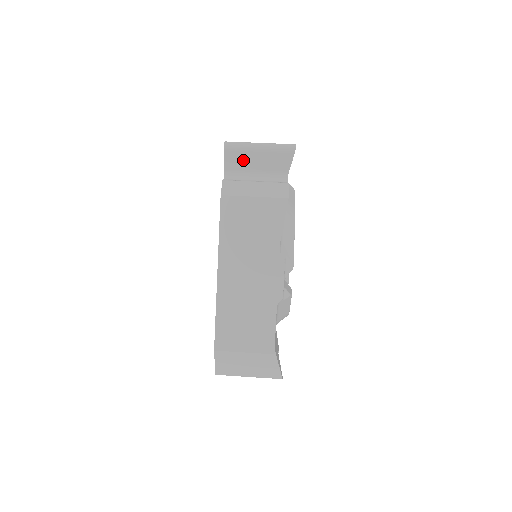
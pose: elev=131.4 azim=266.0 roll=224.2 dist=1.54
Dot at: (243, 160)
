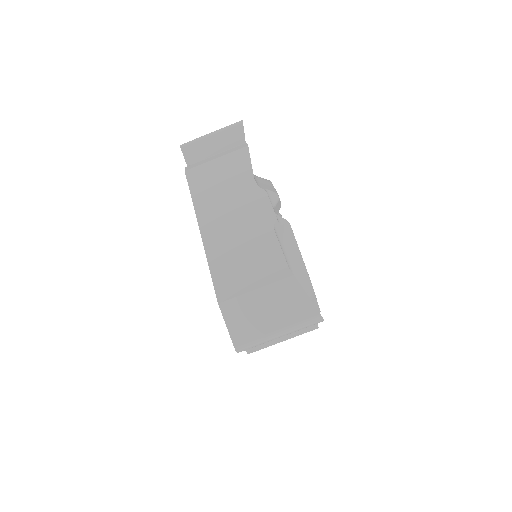
Dot at: occluded
